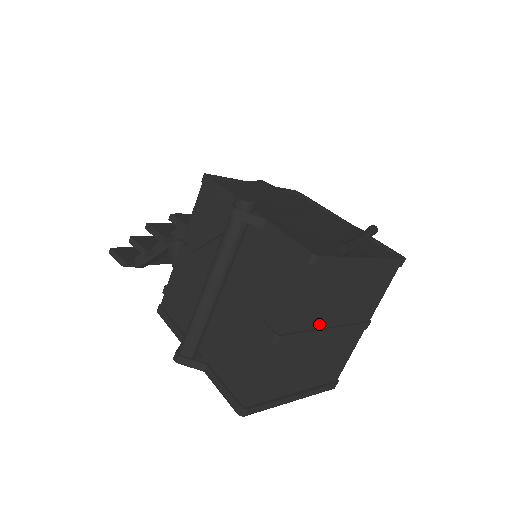
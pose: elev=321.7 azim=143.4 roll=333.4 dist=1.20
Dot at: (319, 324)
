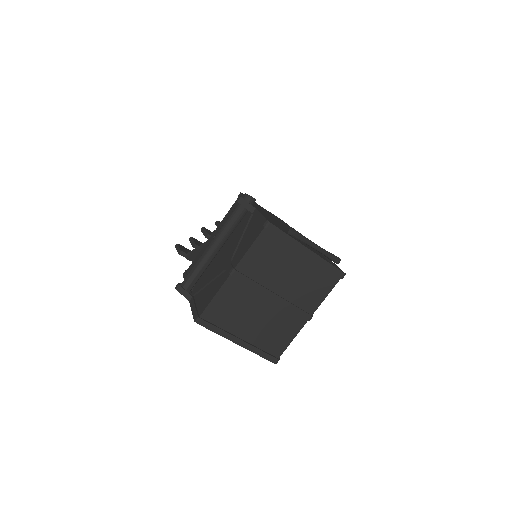
Dot at: (267, 284)
